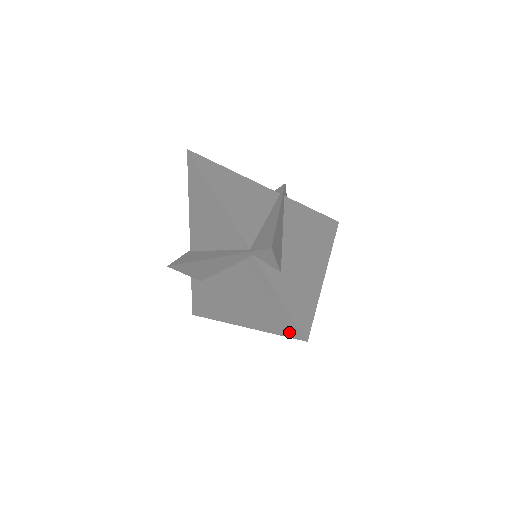
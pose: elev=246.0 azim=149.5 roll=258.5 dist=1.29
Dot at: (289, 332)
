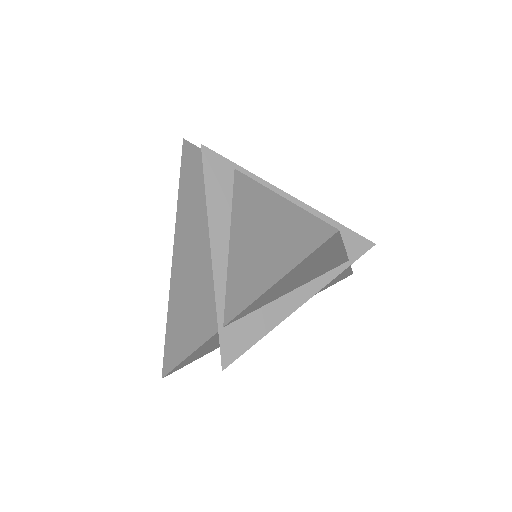
Dot at: (167, 353)
